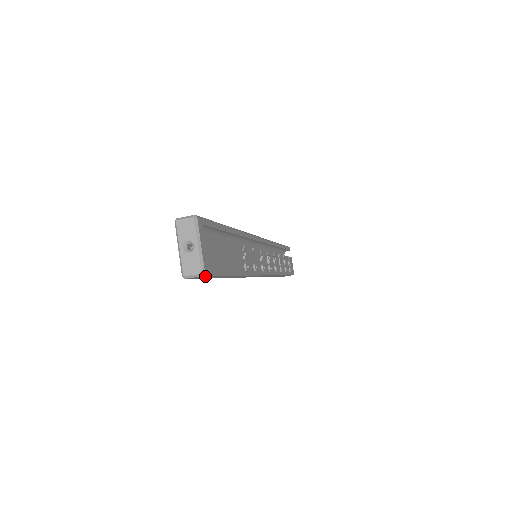
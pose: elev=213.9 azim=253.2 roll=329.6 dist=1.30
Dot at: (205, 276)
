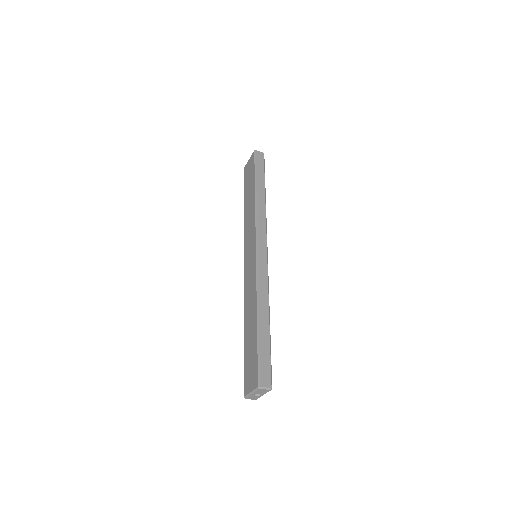
Dot at: occluded
